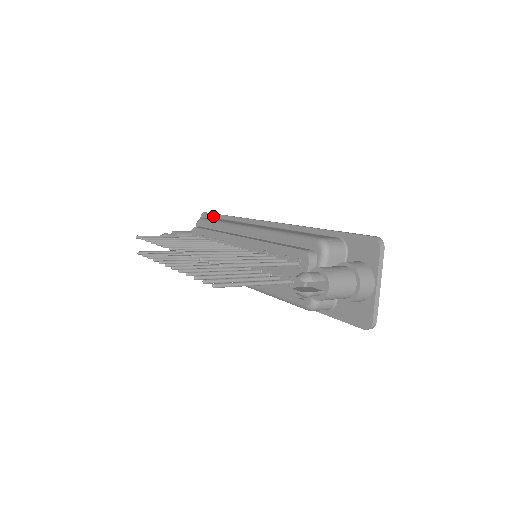
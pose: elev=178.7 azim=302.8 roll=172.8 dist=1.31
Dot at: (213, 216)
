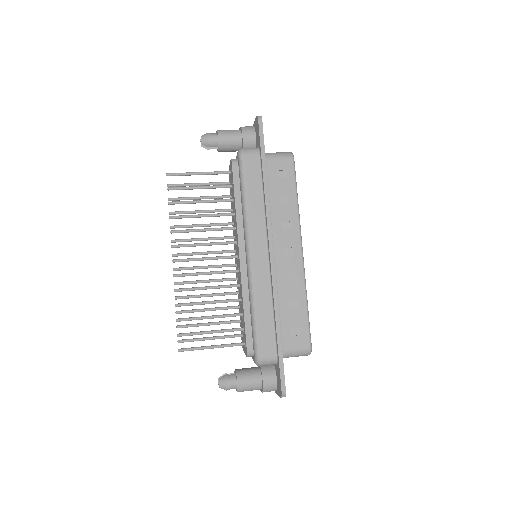
Dot at: (259, 146)
